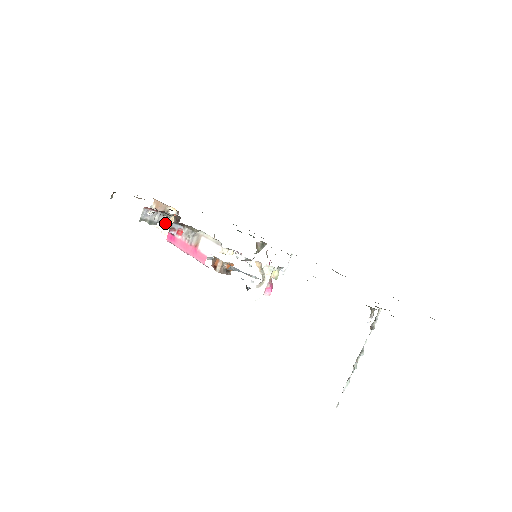
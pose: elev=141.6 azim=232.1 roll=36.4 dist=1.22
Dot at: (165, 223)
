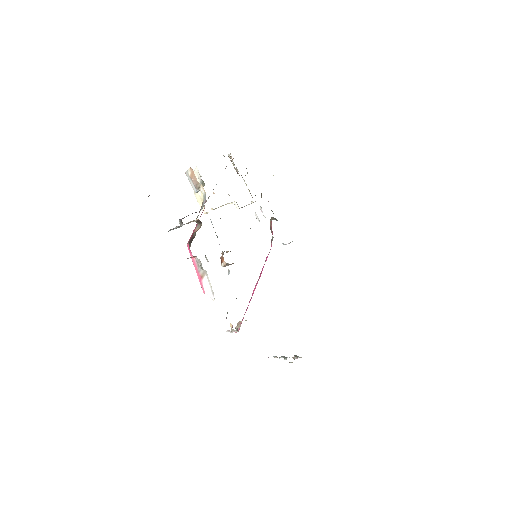
Dot at: (190, 222)
